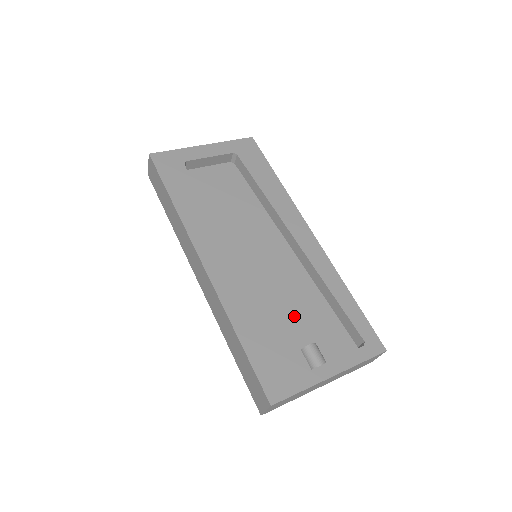
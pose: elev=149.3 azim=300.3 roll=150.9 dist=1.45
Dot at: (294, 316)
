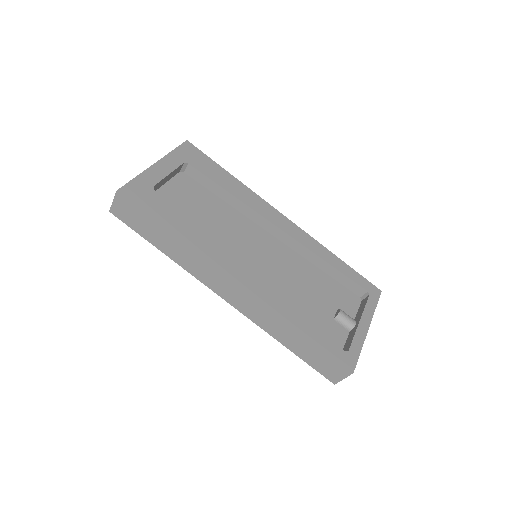
Dot at: (313, 295)
